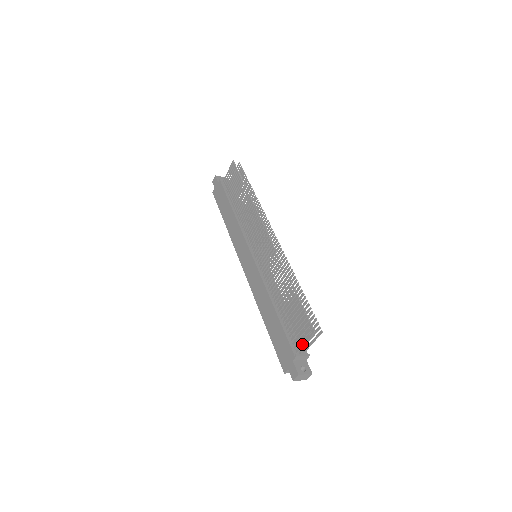
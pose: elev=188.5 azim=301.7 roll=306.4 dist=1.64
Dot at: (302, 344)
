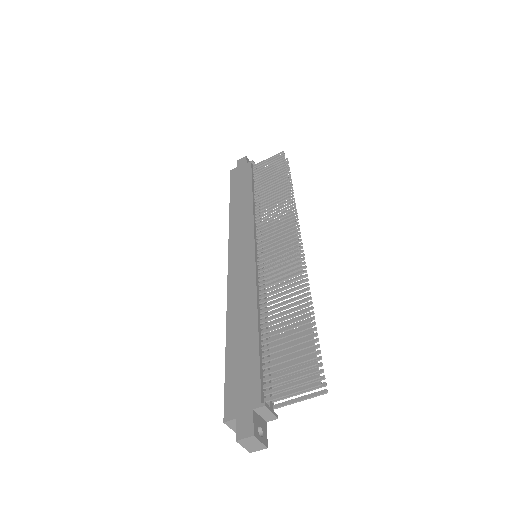
Dot at: (284, 393)
